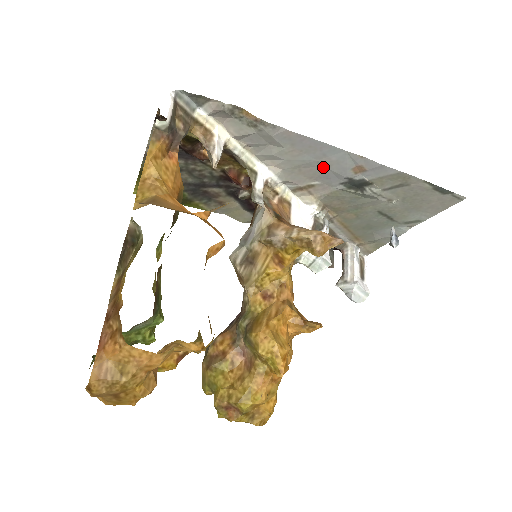
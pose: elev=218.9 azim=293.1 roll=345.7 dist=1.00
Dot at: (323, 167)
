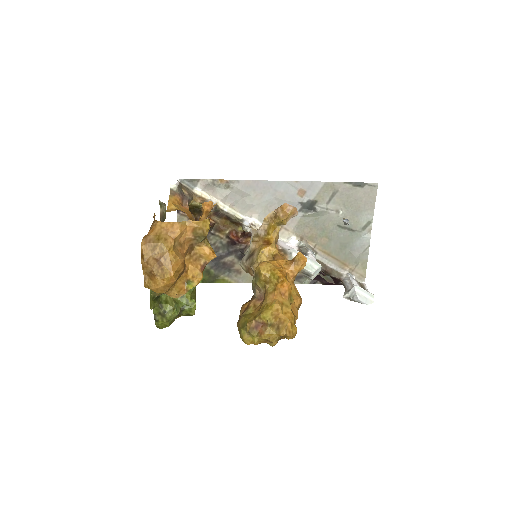
Dot at: (280, 201)
